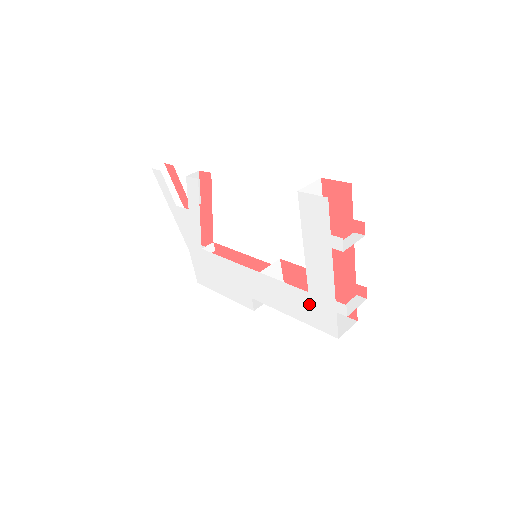
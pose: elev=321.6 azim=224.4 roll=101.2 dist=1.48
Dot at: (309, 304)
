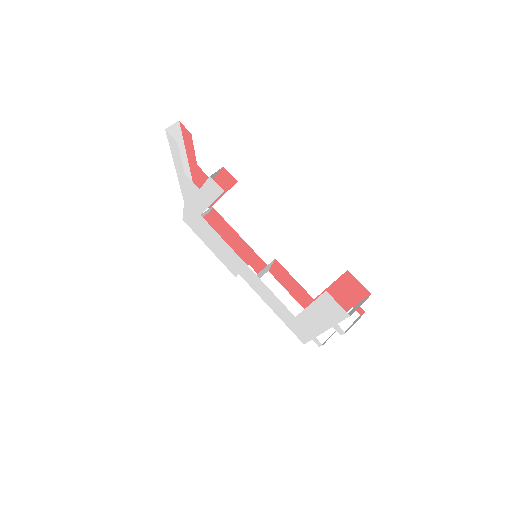
Dot at: (292, 319)
